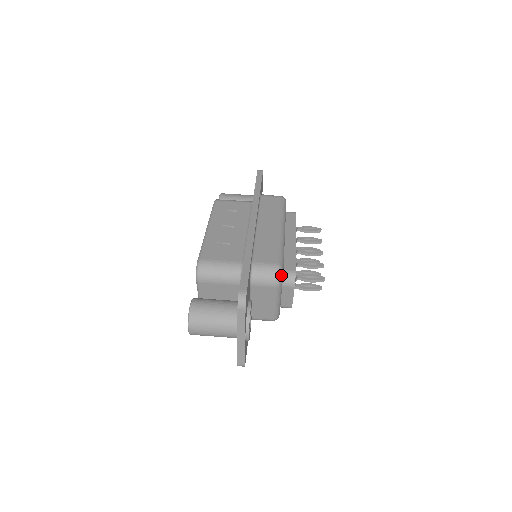
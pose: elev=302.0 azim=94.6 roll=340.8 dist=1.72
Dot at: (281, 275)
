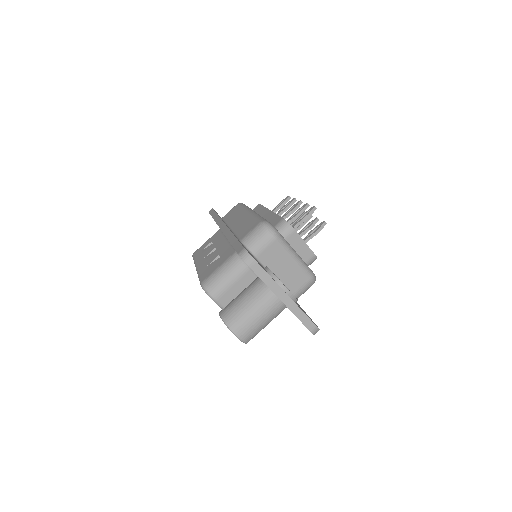
Dot at: (271, 226)
